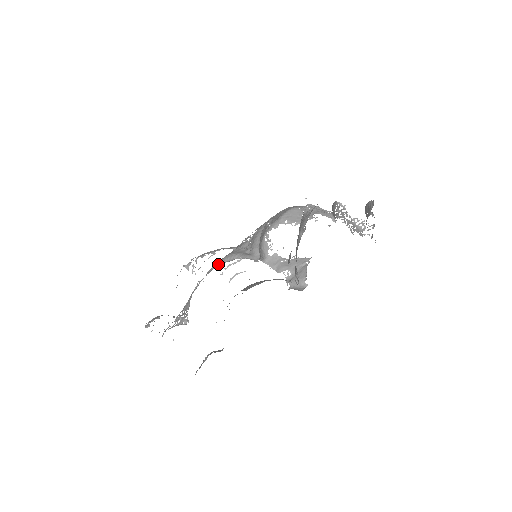
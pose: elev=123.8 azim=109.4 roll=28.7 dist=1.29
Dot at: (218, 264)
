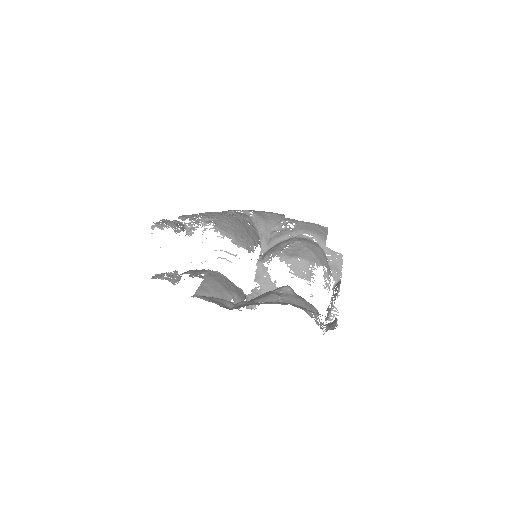
Dot at: (253, 216)
